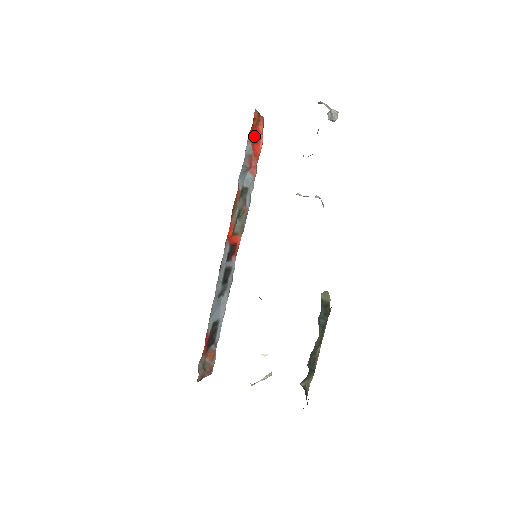
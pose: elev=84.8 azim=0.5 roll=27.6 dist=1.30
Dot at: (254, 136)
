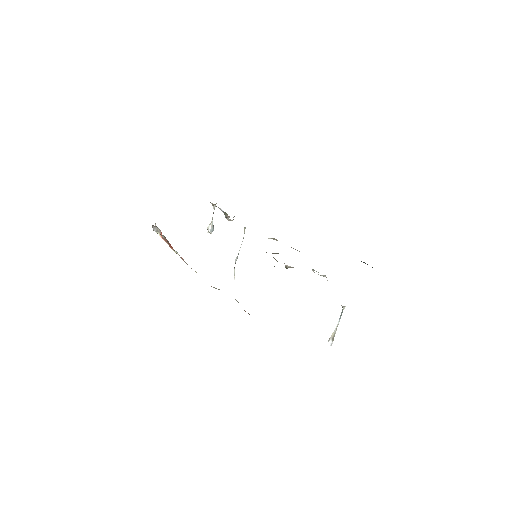
Dot at: occluded
